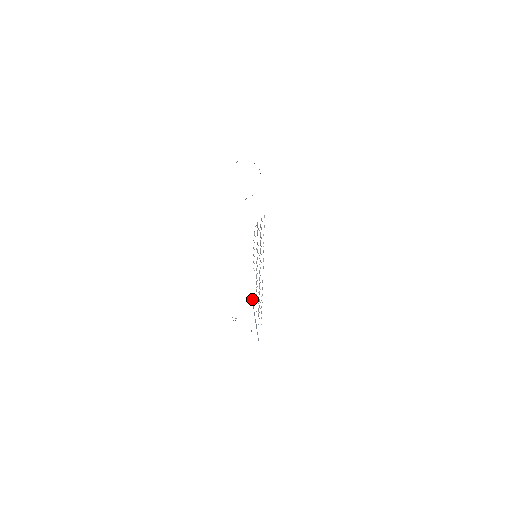
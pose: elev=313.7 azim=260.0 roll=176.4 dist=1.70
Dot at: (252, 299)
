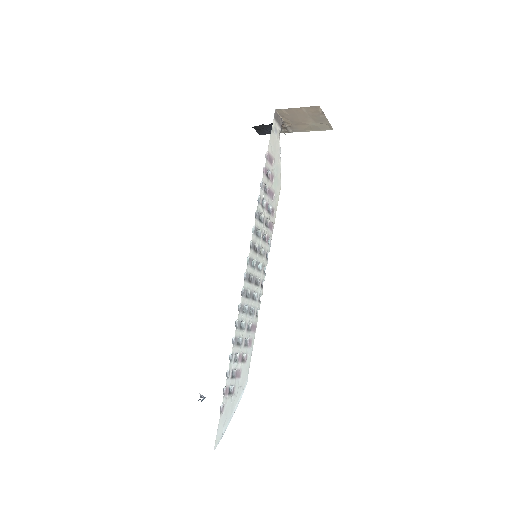
Dot at: occluded
